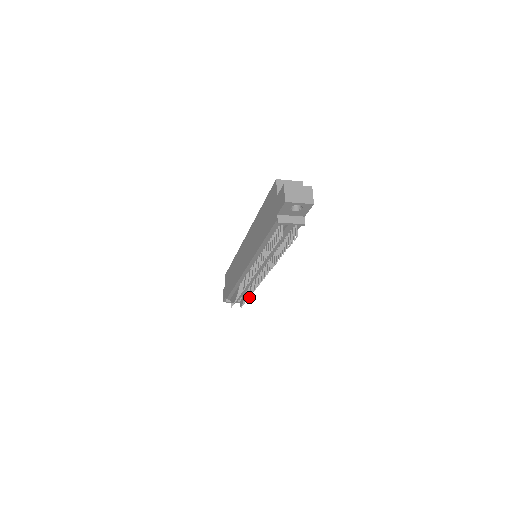
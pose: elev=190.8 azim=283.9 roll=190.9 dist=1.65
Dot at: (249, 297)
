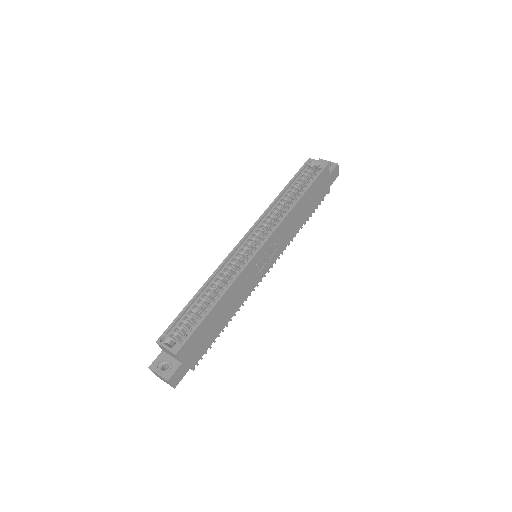
Dot at: occluded
